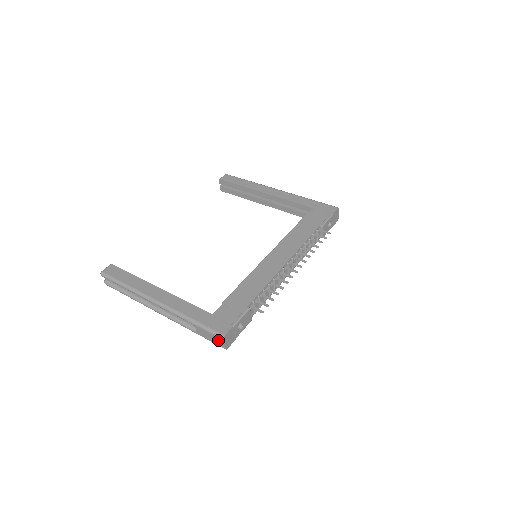
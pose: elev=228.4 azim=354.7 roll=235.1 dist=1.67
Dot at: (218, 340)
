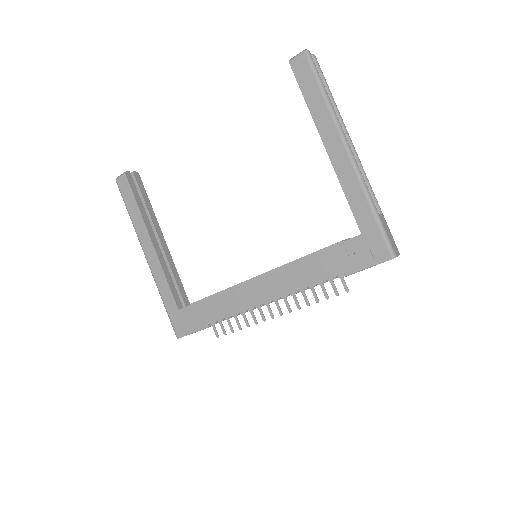
Dot at: occluded
